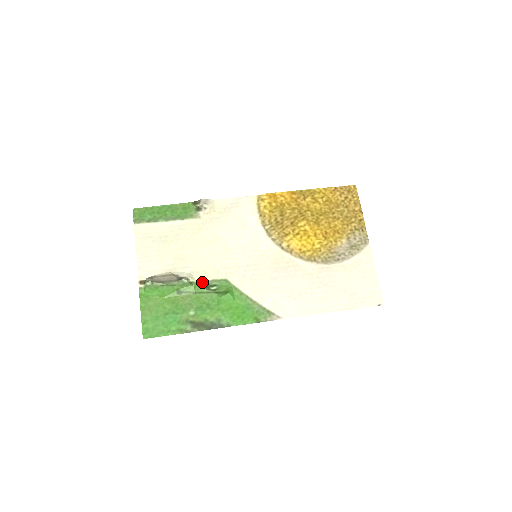
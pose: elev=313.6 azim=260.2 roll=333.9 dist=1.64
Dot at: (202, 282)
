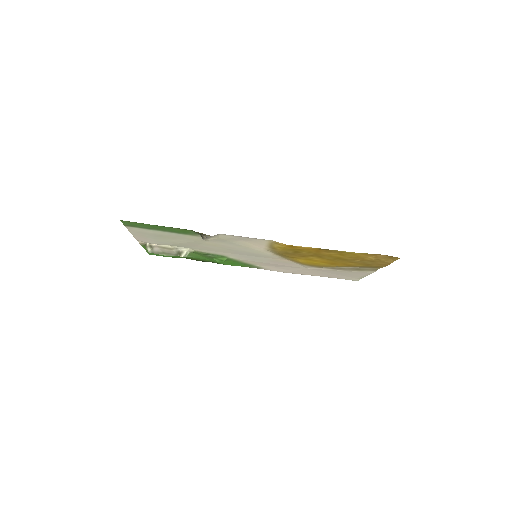
Dot at: (200, 252)
